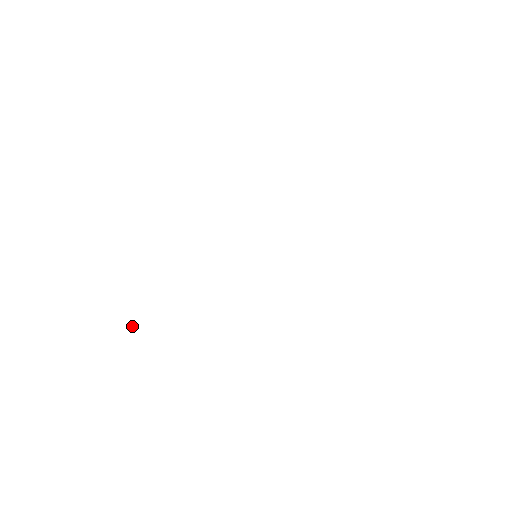
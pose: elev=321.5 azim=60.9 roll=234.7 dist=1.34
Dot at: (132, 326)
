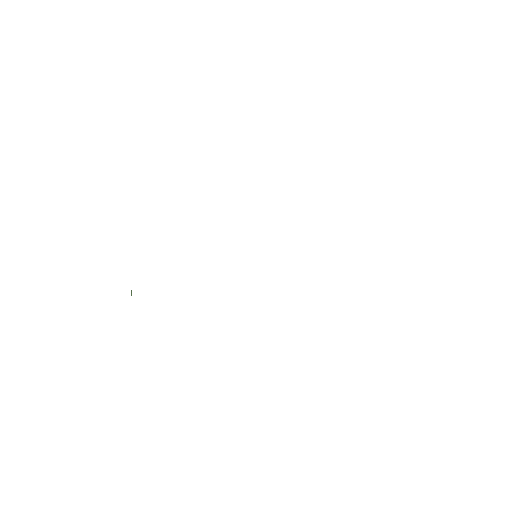
Dot at: occluded
